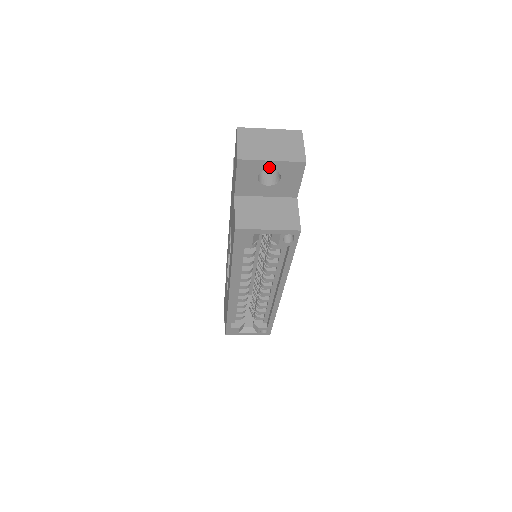
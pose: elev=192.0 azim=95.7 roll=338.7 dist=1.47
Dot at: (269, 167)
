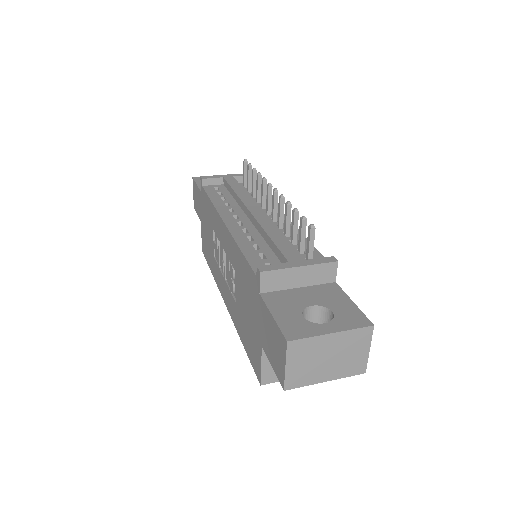
Dot at: occluded
